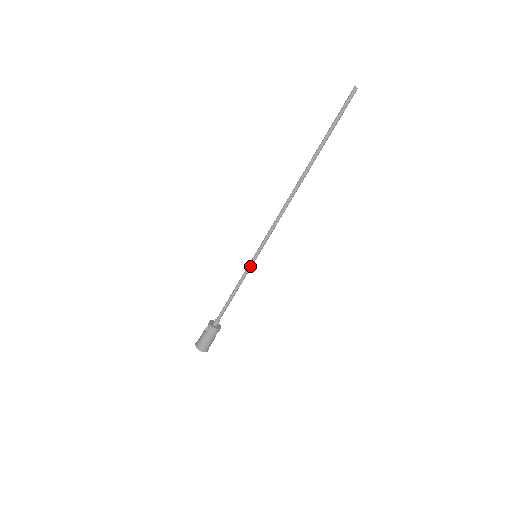
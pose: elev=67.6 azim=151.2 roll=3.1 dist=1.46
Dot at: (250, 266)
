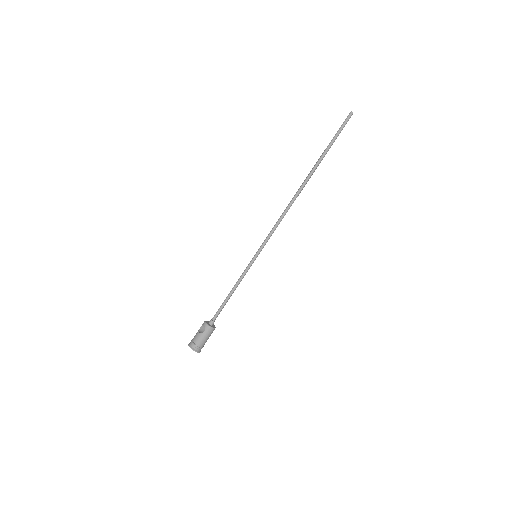
Dot at: (250, 266)
